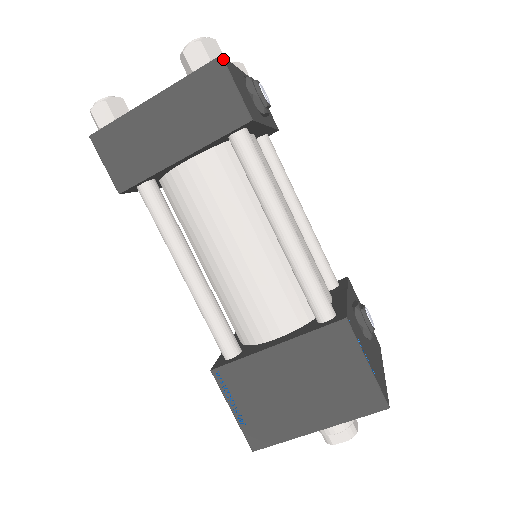
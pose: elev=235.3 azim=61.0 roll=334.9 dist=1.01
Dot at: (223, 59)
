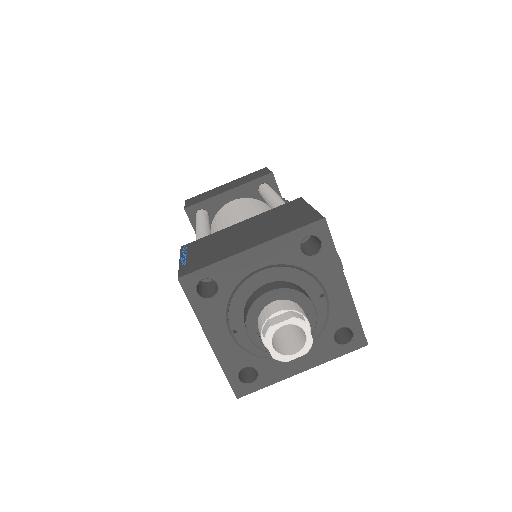
Dot at: occluded
